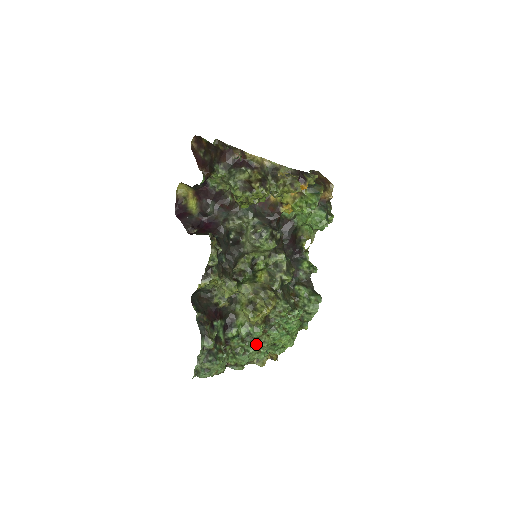
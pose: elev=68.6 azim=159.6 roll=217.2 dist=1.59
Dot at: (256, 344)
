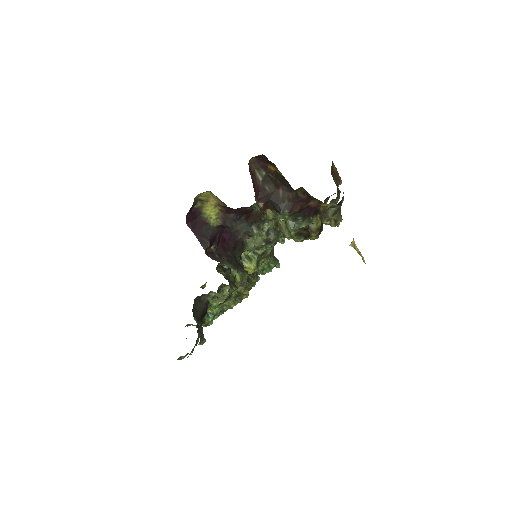
Dot at: (222, 313)
